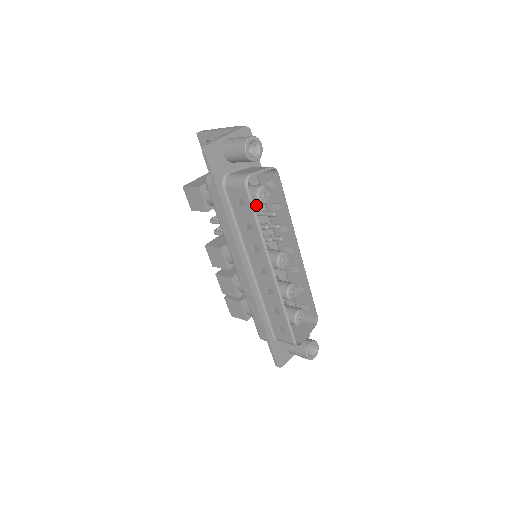
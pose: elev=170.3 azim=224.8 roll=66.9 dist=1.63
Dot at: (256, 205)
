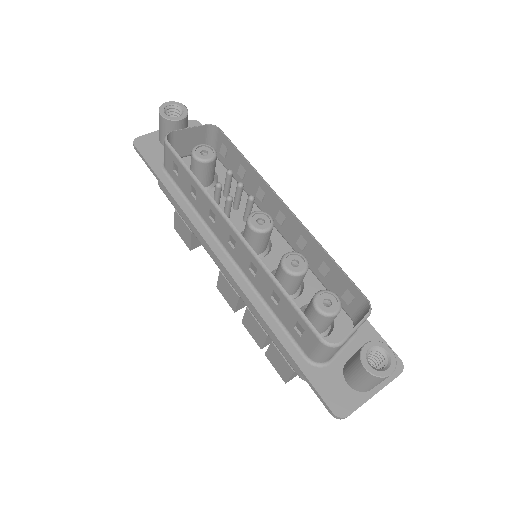
Dot at: occluded
